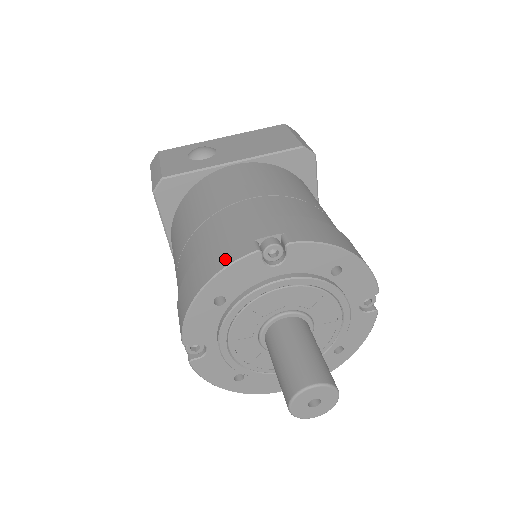
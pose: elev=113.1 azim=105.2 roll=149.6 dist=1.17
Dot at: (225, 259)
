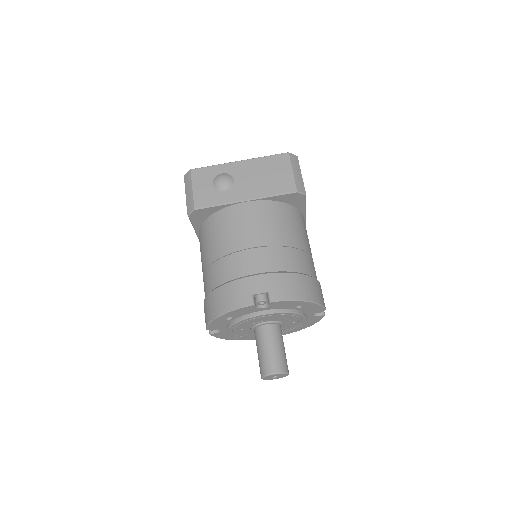
Dot at: (233, 303)
